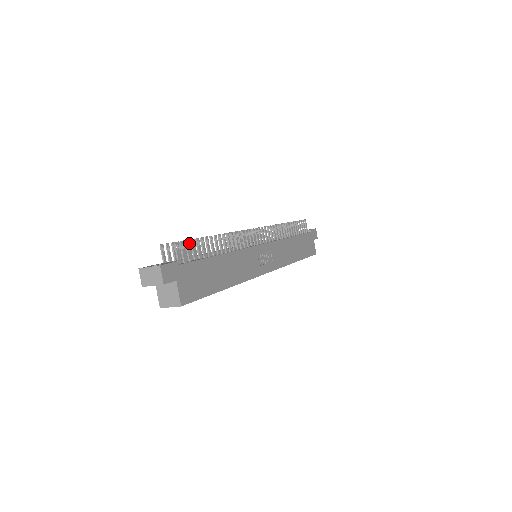
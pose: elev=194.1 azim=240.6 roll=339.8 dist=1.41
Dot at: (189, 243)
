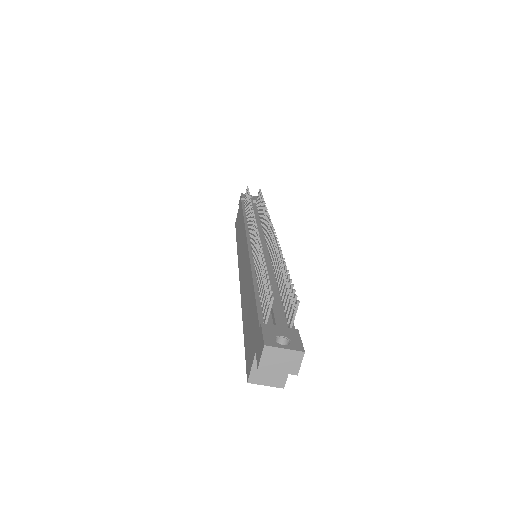
Dot at: (265, 274)
